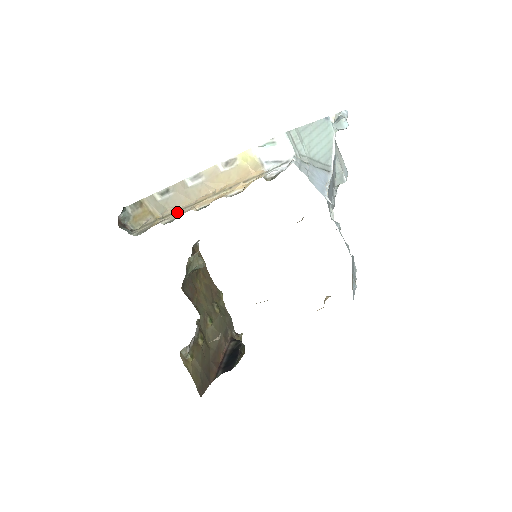
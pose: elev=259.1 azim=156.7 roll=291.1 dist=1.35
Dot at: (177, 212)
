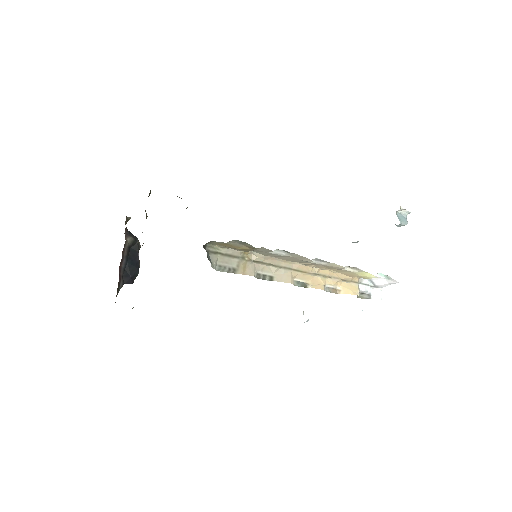
Dot at: (272, 266)
